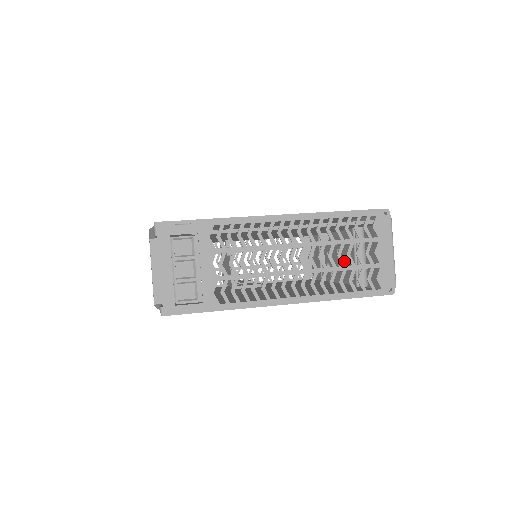
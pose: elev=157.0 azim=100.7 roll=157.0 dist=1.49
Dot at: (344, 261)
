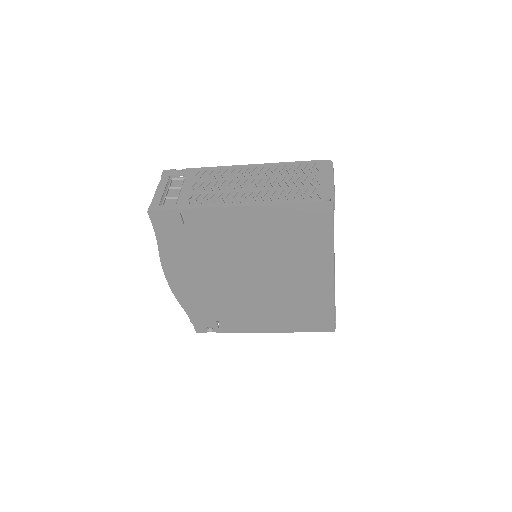
Dot at: occluded
